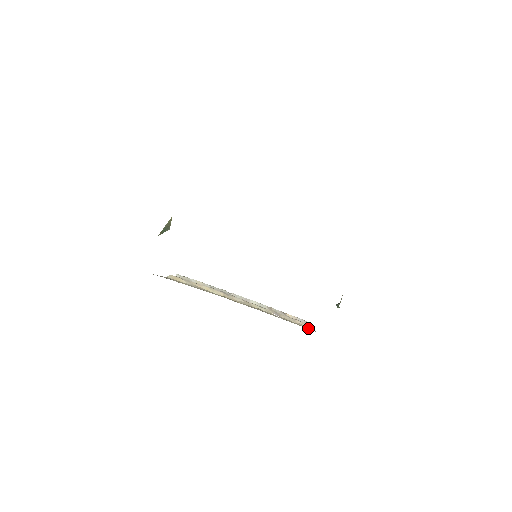
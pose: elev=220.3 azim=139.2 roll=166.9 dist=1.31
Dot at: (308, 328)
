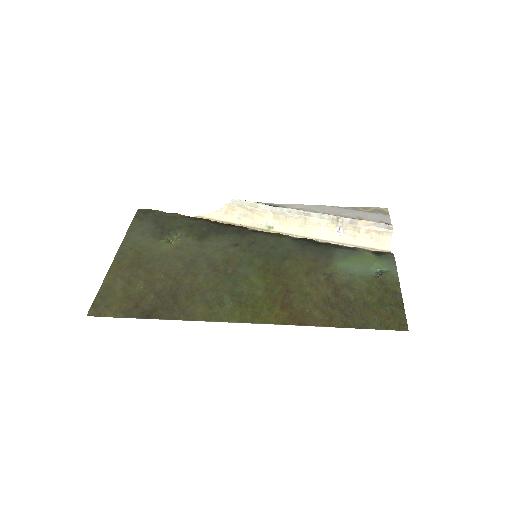
Dot at: (380, 241)
